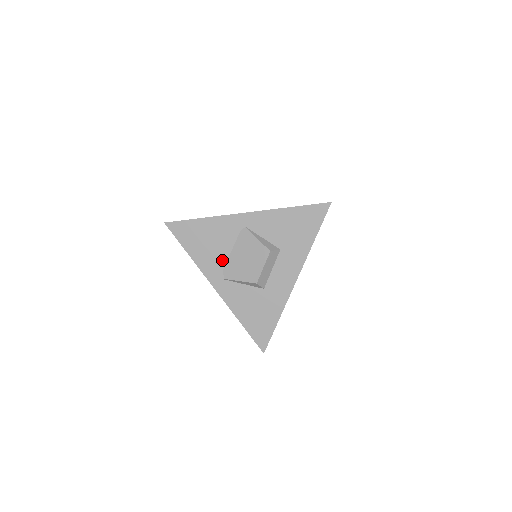
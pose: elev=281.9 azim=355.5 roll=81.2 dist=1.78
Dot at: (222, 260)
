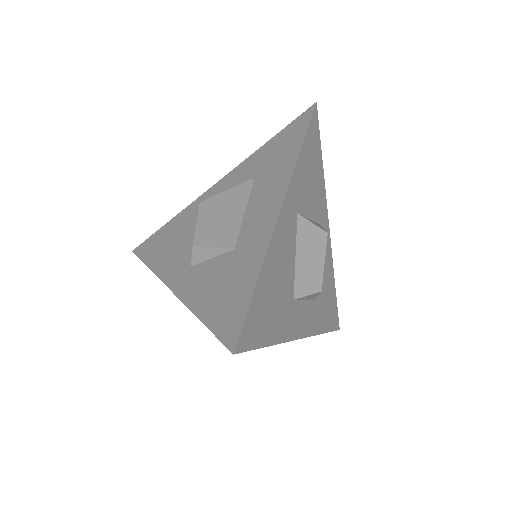
Dot at: occluded
